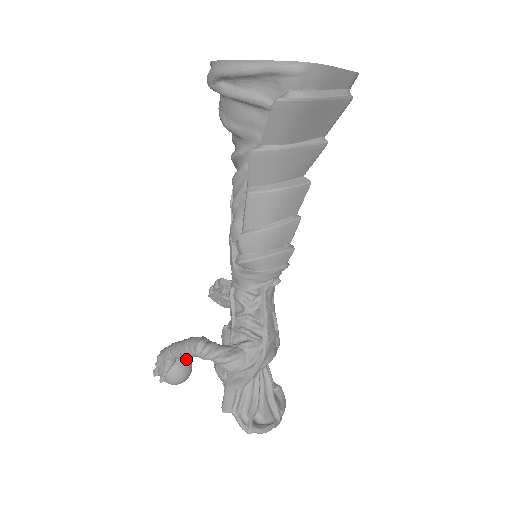
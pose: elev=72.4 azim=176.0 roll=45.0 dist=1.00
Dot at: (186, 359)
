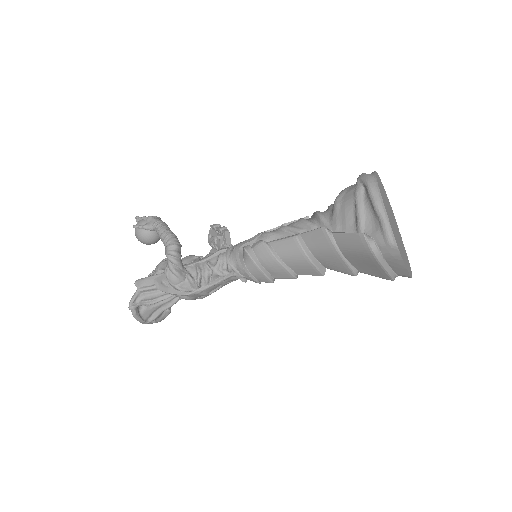
Dot at: (159, 237)
